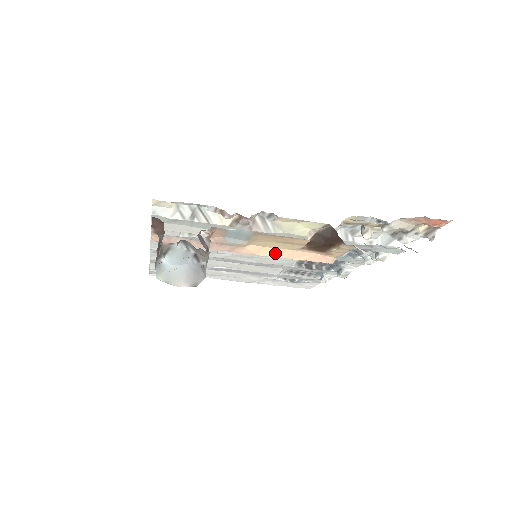
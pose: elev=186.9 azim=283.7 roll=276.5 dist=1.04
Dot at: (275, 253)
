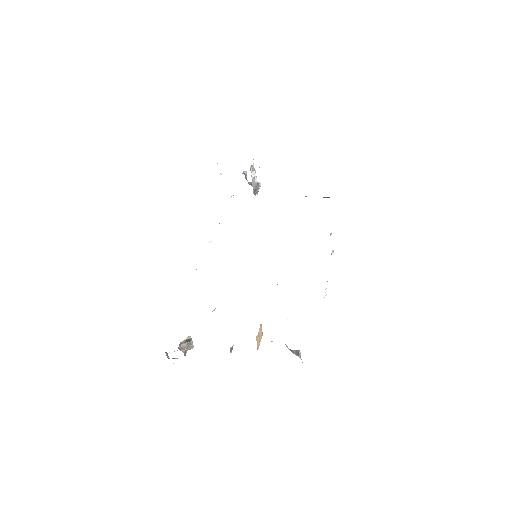
Dot at: occluded
